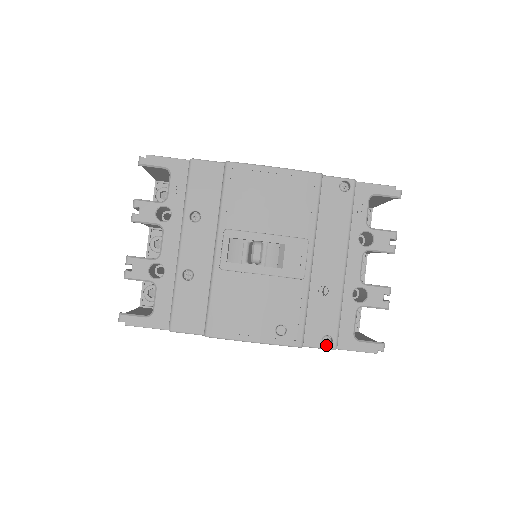
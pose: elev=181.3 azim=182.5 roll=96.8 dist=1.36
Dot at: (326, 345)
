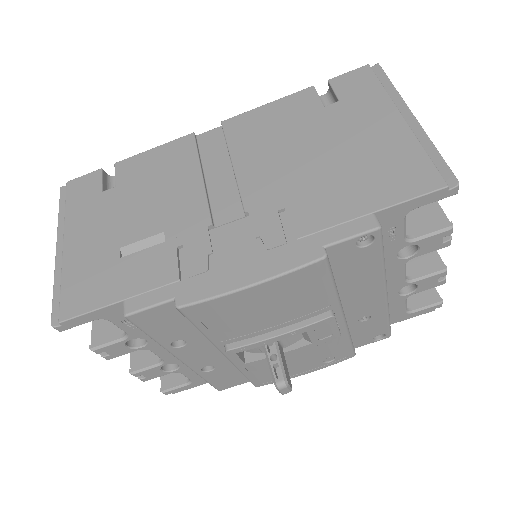
Dot at: occluded
